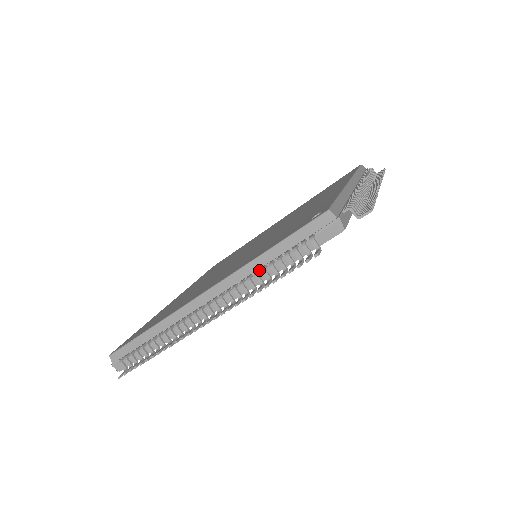
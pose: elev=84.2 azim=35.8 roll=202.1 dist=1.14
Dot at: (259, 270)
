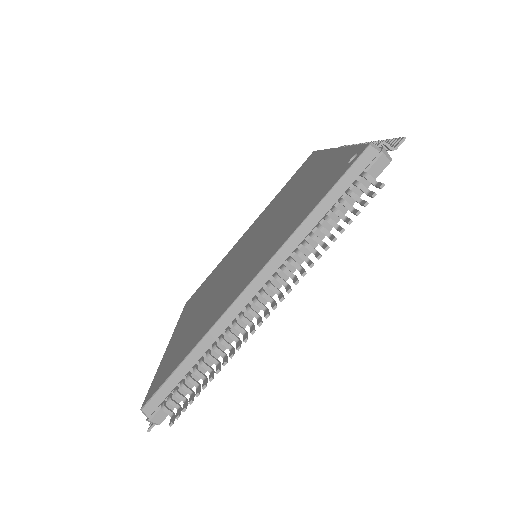
Dot at: (312, 232)
